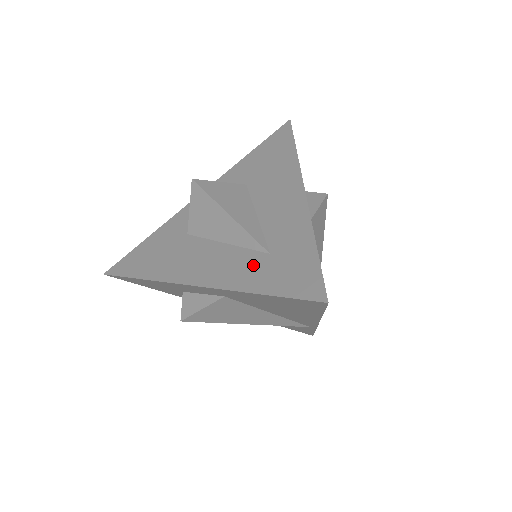
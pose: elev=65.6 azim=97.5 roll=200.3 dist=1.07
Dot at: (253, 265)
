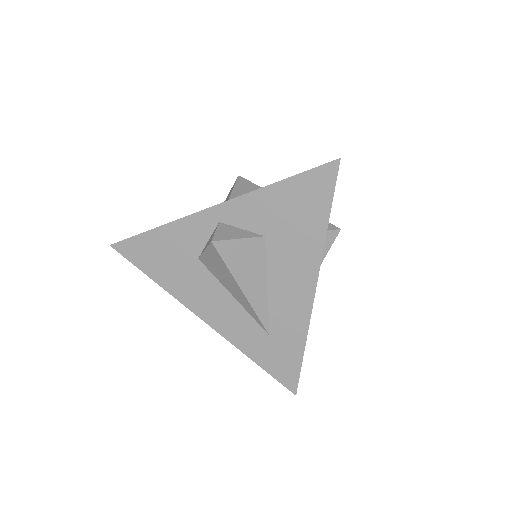
Dot at: (254, 337)
